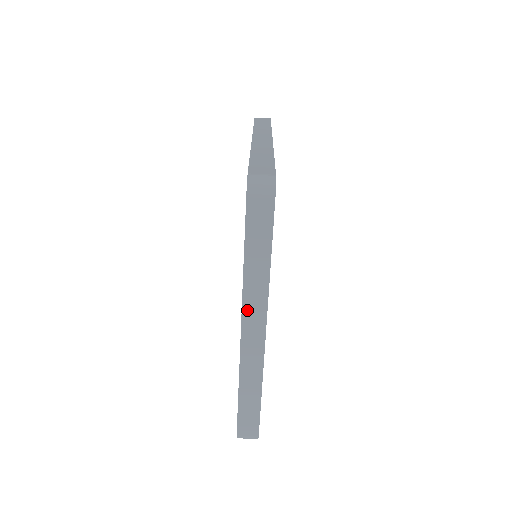
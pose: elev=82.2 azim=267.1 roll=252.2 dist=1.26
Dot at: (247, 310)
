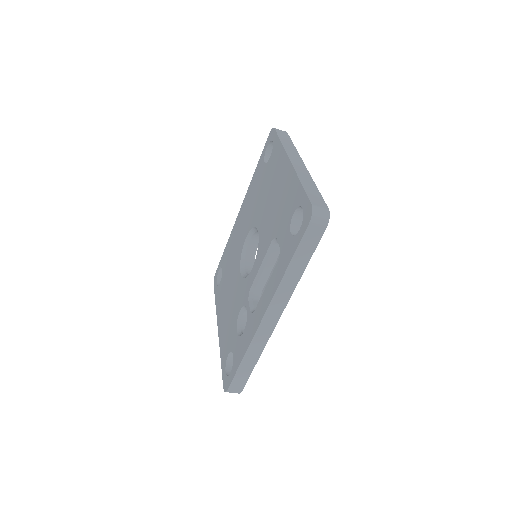
Dot at: occluded
